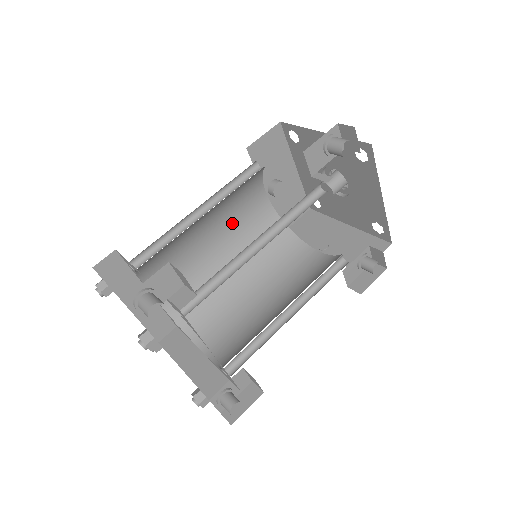
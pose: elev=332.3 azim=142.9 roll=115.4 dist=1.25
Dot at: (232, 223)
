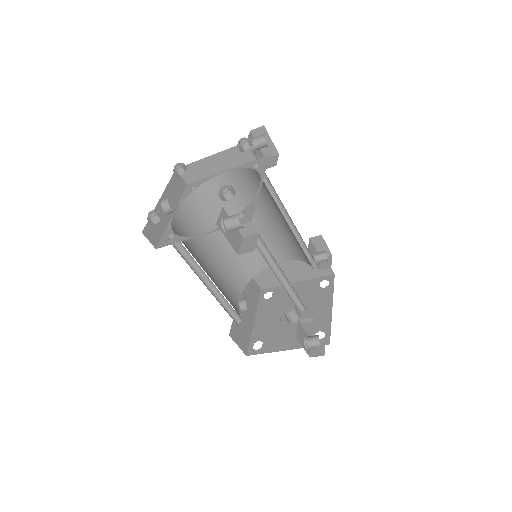
Dot at: (221, 275)
